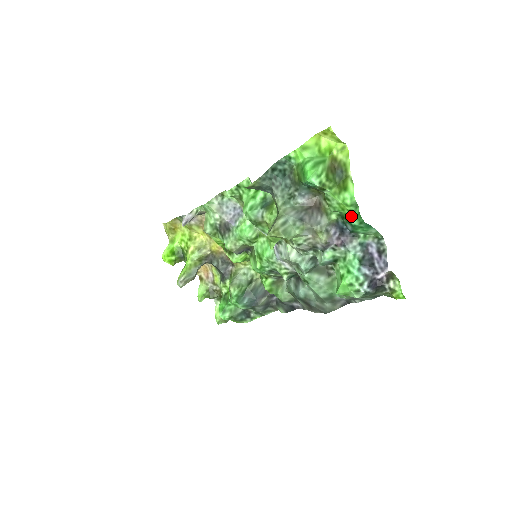
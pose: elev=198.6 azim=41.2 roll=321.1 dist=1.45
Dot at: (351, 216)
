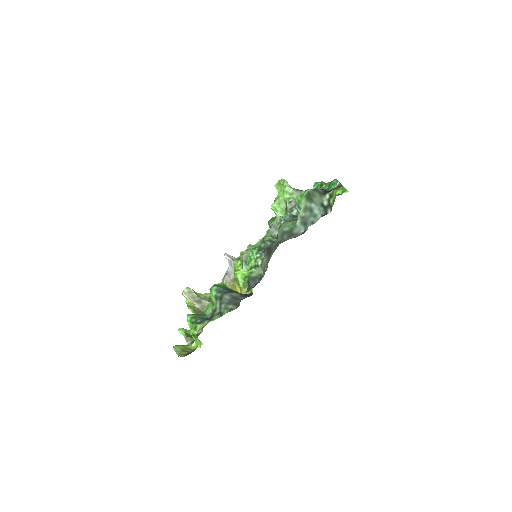
Dot at: occluded
